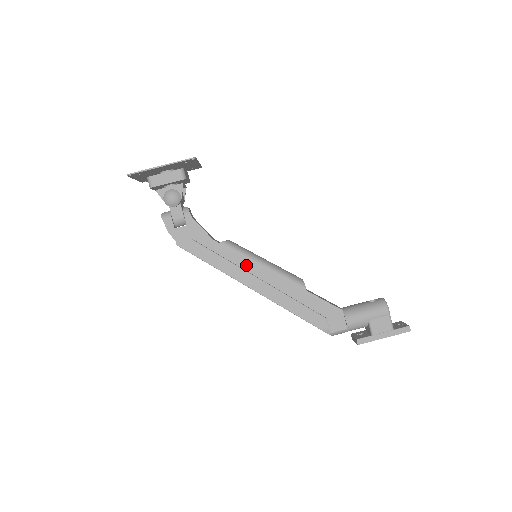
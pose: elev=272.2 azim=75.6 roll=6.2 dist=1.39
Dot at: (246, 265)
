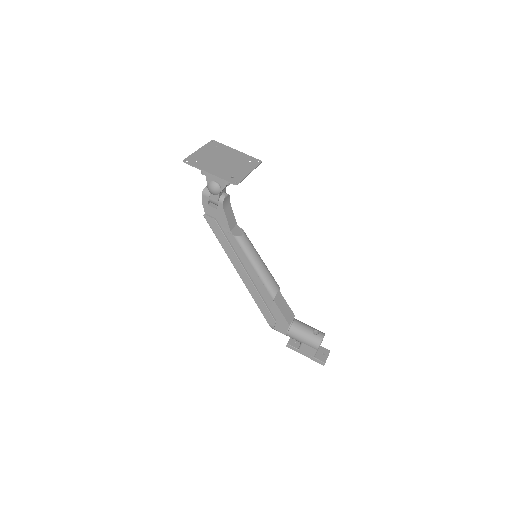
Dot at: (243, 259)
